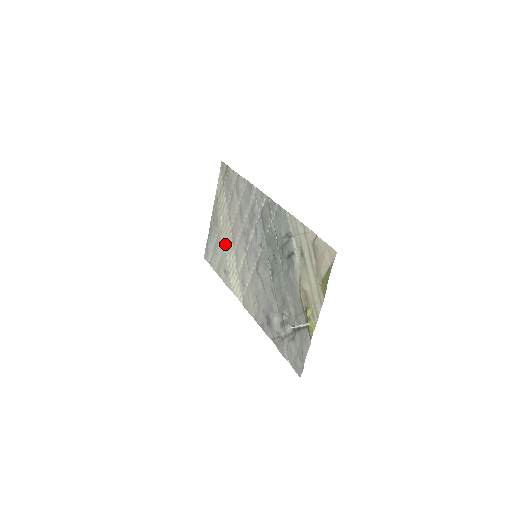
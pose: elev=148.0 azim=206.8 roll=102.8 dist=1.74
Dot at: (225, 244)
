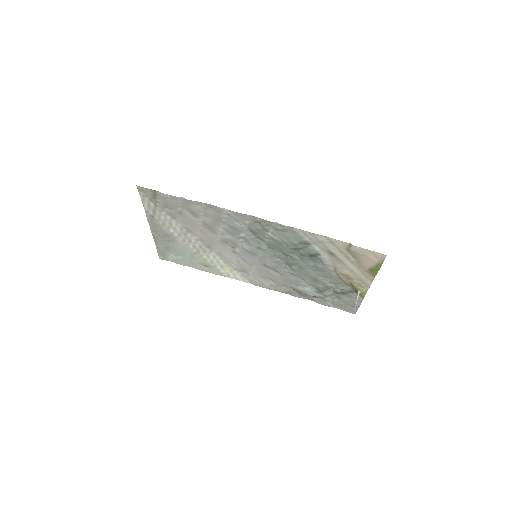
Dot at: (193, 249)
